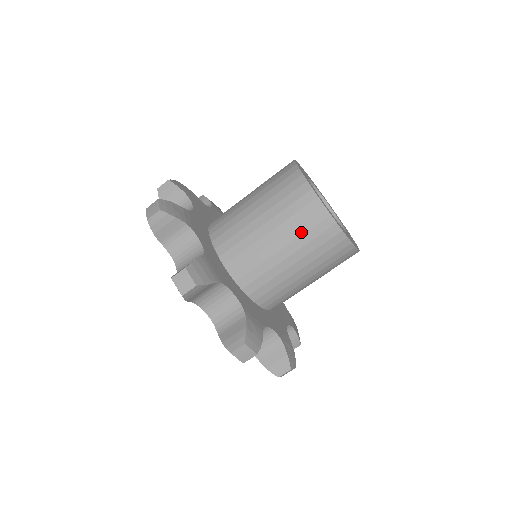
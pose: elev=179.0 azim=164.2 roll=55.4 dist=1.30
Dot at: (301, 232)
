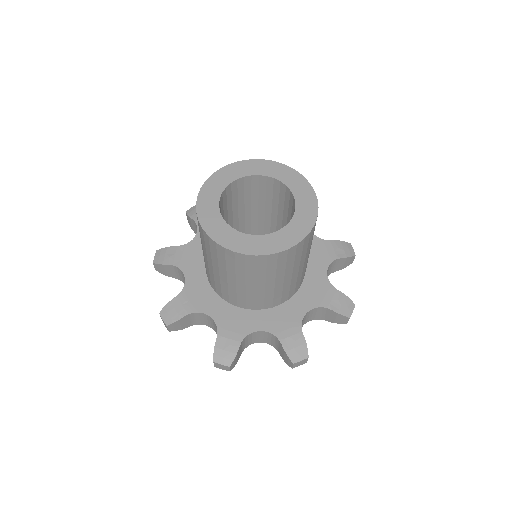
Dot at: (216, 259)
